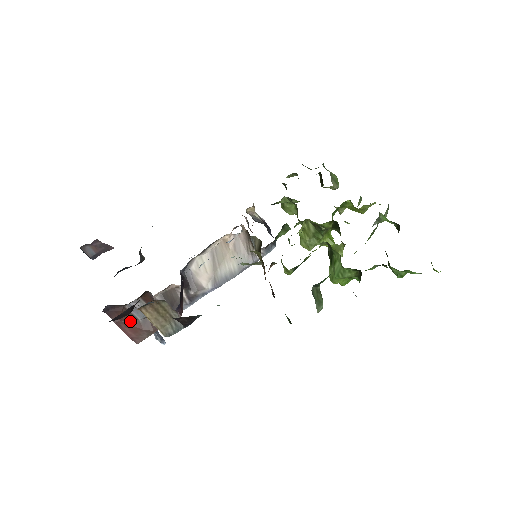
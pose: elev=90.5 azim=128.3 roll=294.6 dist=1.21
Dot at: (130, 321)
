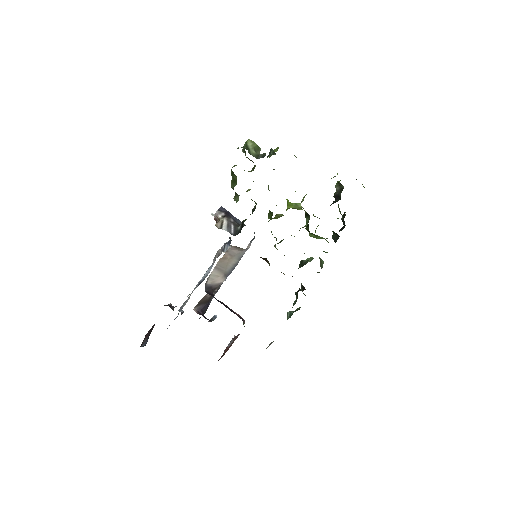
Dot at: (226, 350)
